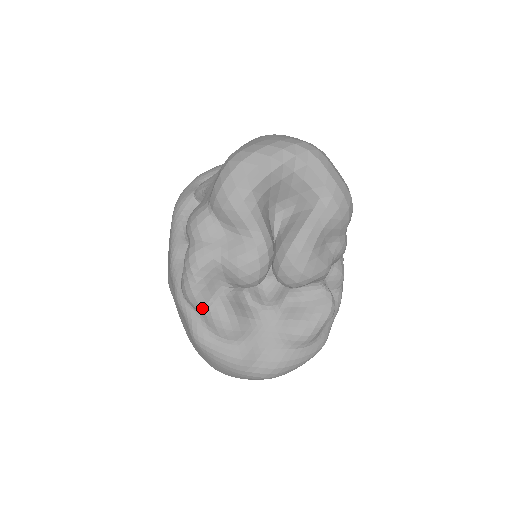
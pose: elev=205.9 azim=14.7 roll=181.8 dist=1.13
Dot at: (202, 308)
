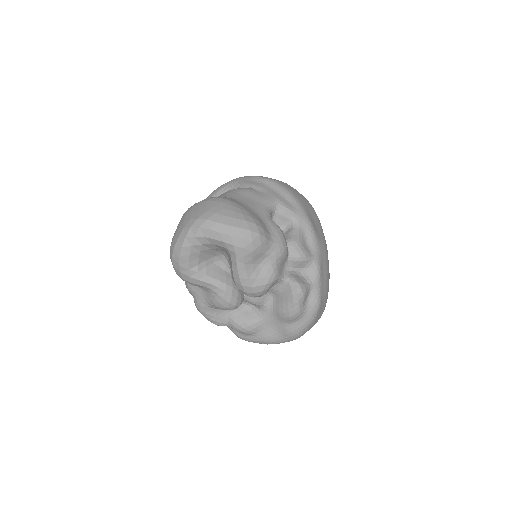
Dot at: occluded
